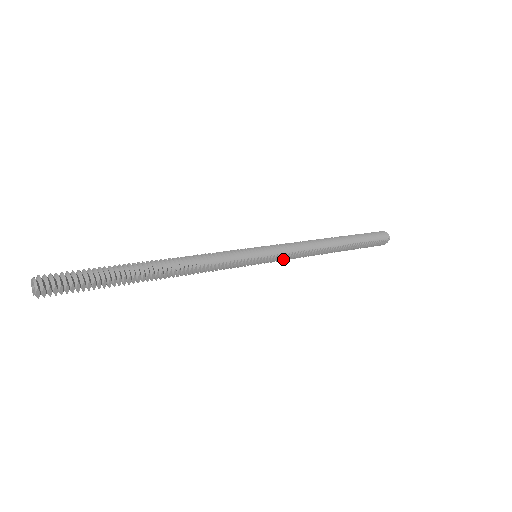
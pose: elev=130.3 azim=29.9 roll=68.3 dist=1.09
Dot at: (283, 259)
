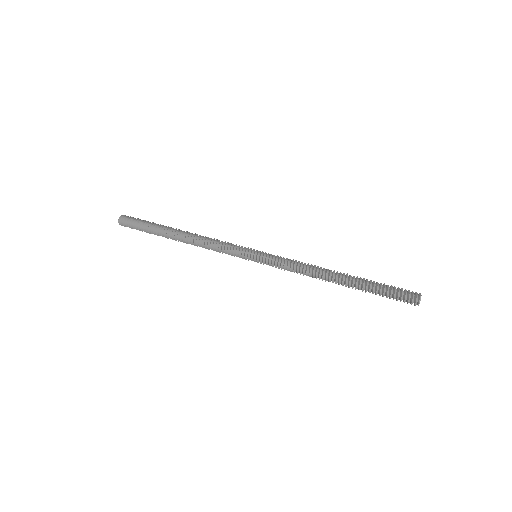
Dot at: occluded
